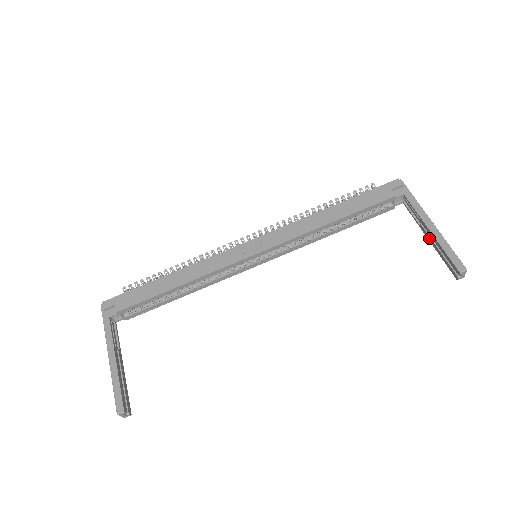
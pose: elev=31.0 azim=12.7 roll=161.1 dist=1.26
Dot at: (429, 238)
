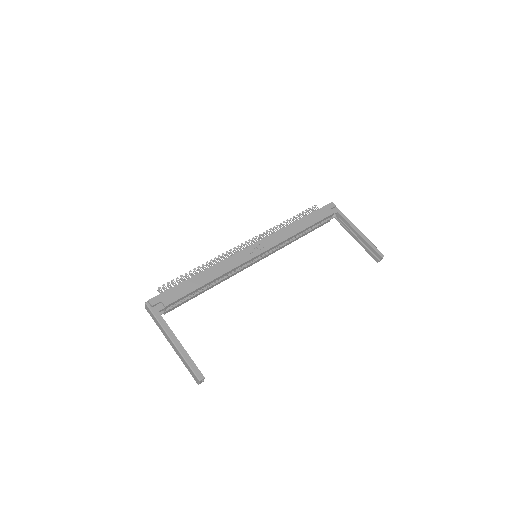
Dot at: (357, 239)
